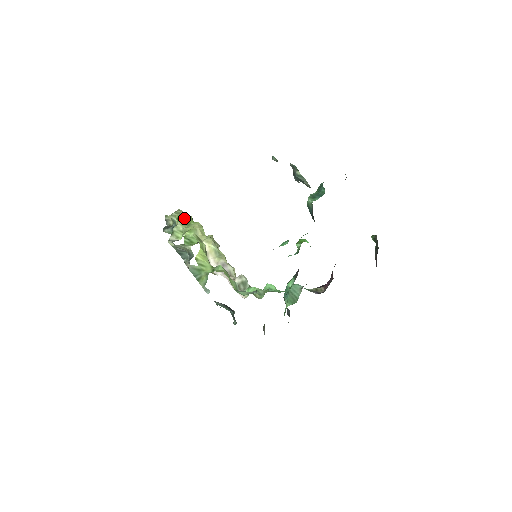
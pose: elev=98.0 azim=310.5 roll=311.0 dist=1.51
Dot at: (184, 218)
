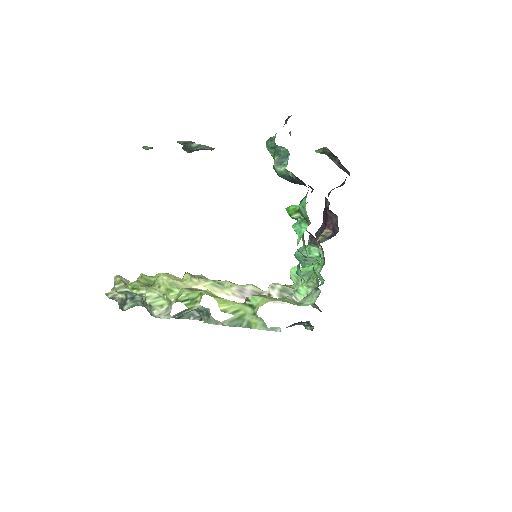
Dot at: (137, 282)
